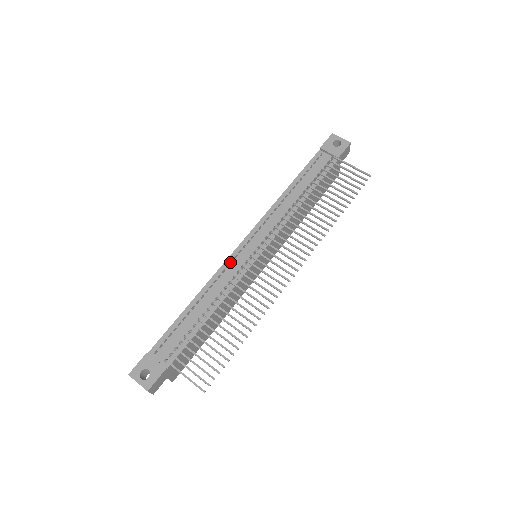
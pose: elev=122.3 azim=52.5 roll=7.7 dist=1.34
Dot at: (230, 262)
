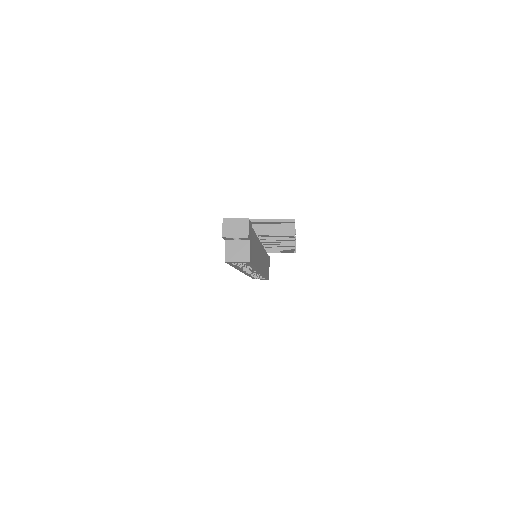
Dot at: occluded
